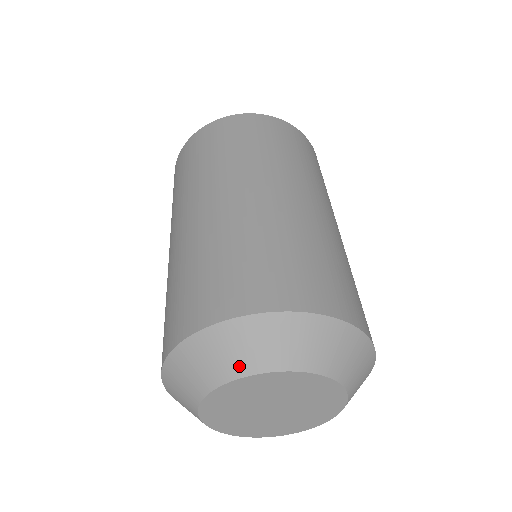
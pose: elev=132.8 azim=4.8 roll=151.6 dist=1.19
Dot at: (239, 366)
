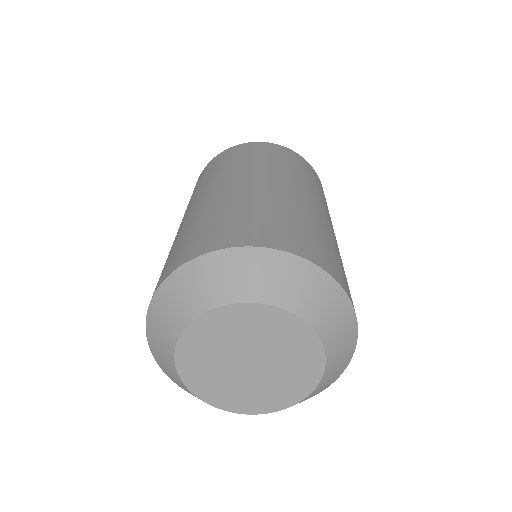
Dot at: (230, 292)
